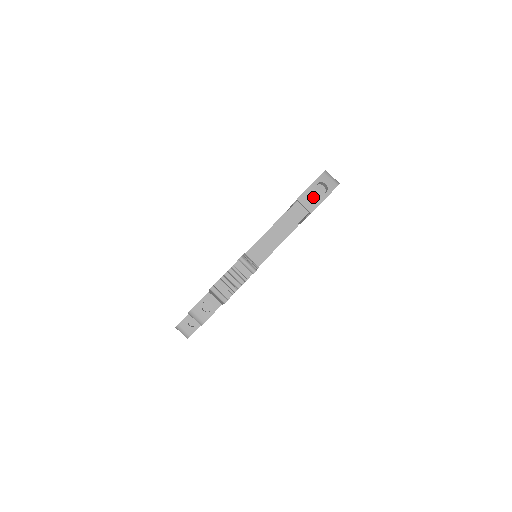
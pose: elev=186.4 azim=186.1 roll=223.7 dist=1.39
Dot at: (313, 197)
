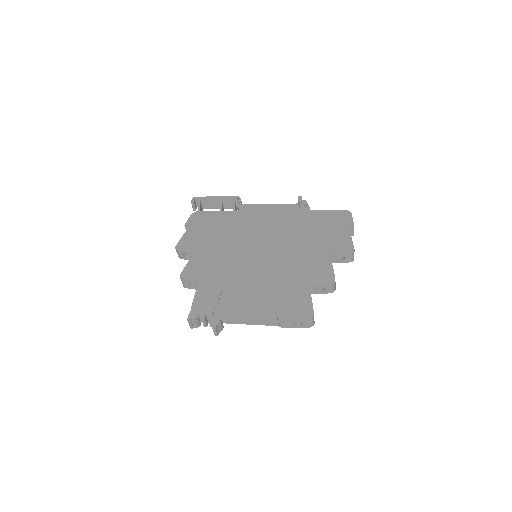
Dot at: (289, 323)
